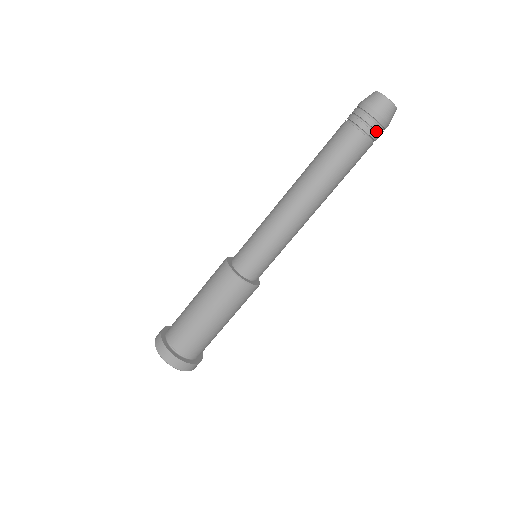
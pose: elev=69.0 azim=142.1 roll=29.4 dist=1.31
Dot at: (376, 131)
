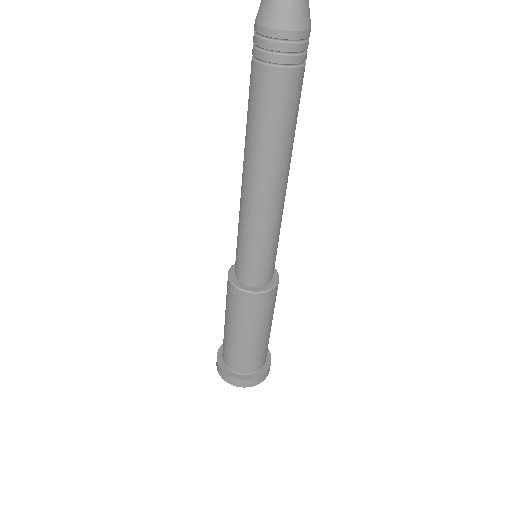
Dot at: (306, 49)
